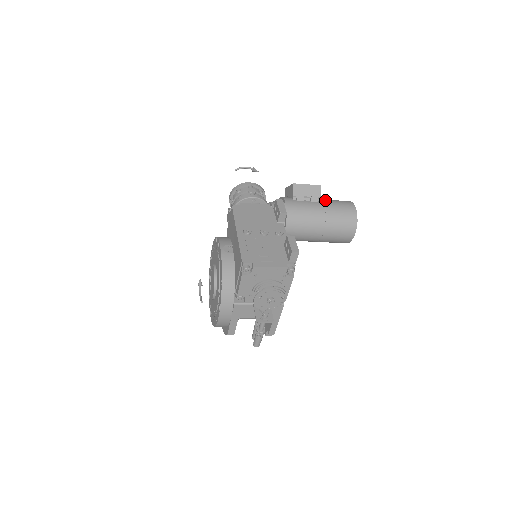
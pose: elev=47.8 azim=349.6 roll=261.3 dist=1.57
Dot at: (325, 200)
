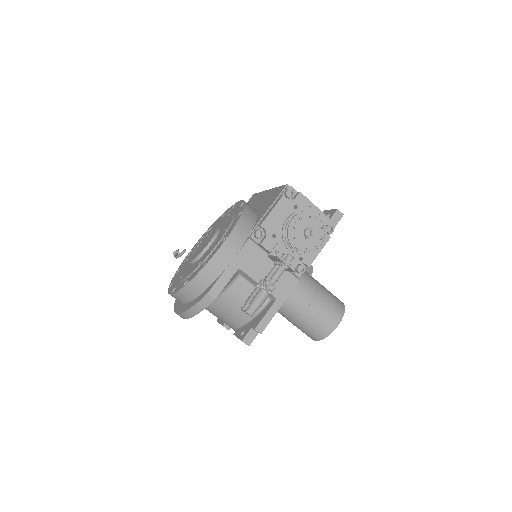
Dot at: occluded
